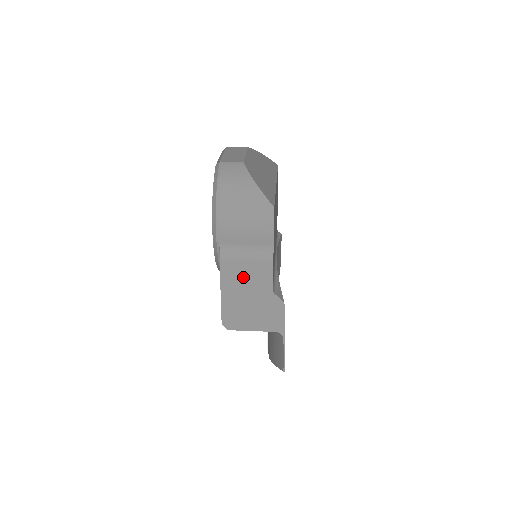
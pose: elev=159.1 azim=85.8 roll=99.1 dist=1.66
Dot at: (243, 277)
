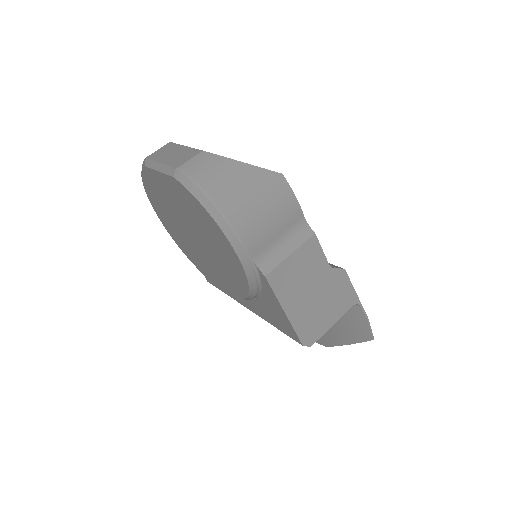
Dot at: (297, 276)
